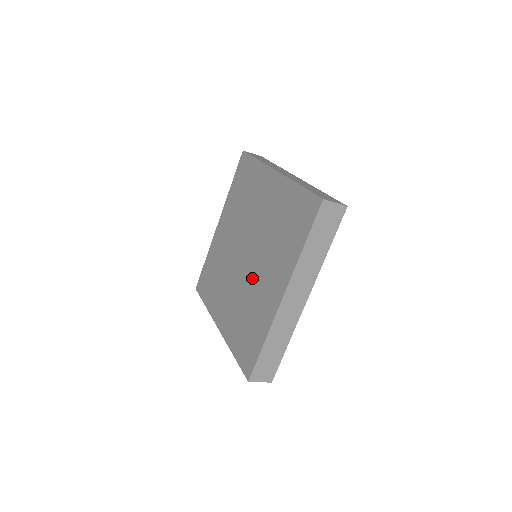
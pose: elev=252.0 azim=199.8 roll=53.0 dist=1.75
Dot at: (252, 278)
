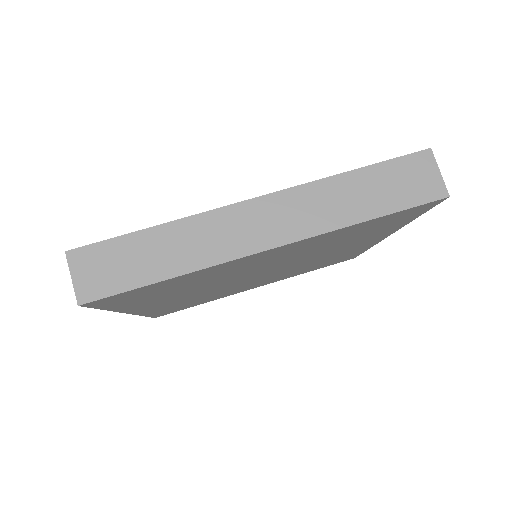
Dot at: occluded
